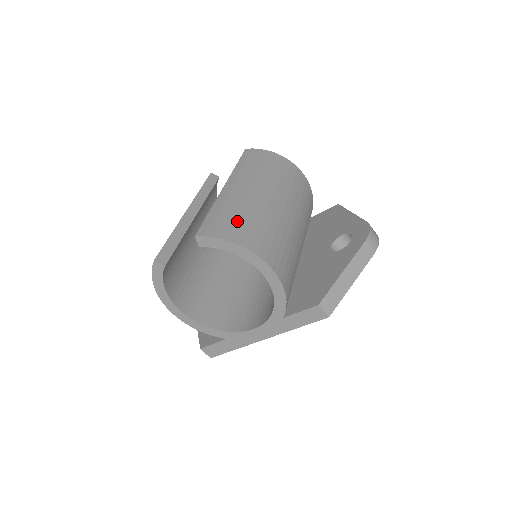
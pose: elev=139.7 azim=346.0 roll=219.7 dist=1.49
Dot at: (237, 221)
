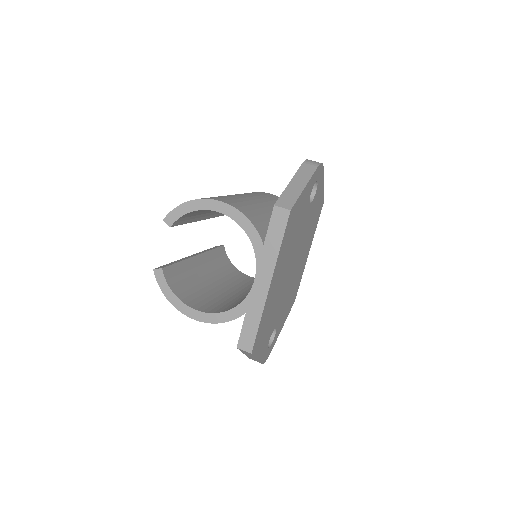
Dot at: occluded
